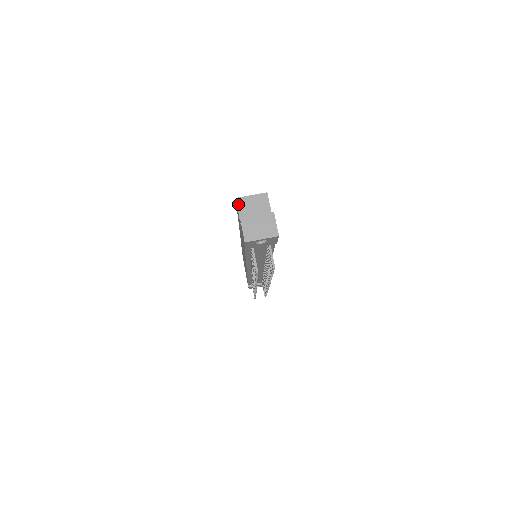
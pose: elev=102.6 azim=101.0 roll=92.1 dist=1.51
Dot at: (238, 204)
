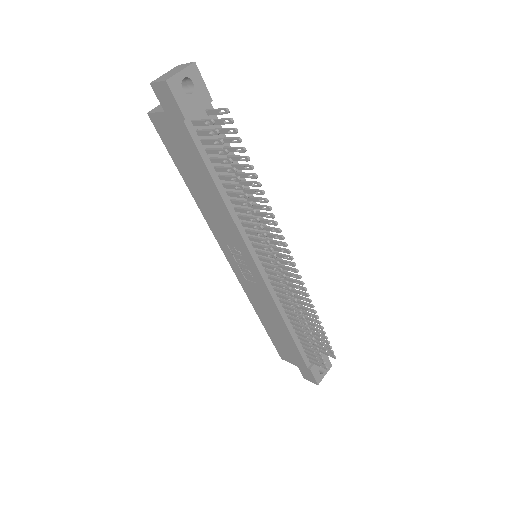
Dot at: (152, 112)
